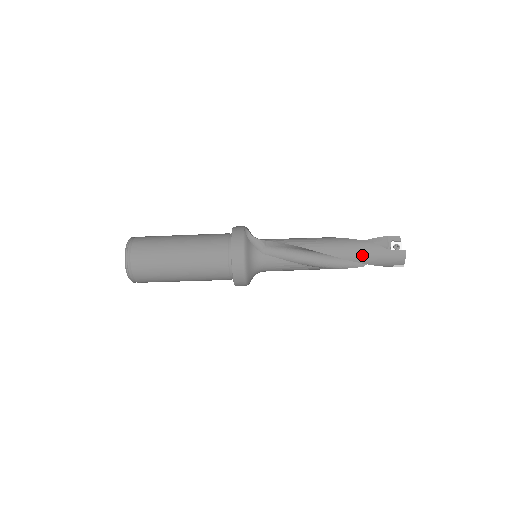
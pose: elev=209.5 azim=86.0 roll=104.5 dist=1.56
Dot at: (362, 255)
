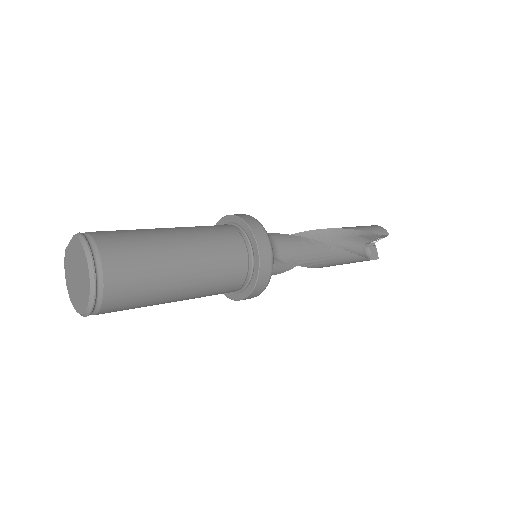
Dot at: occluded
